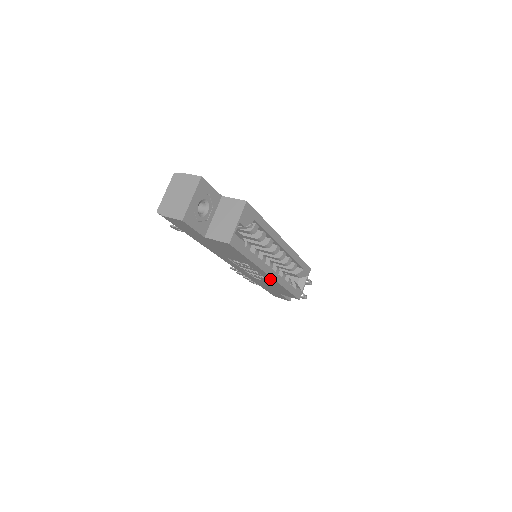
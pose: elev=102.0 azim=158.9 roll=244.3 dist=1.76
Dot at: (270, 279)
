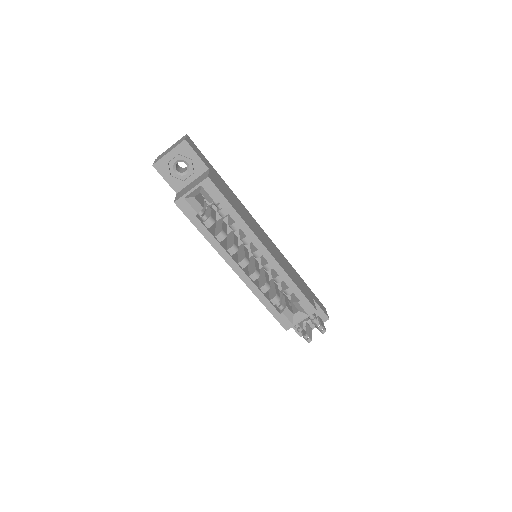
Dot at: occluded
